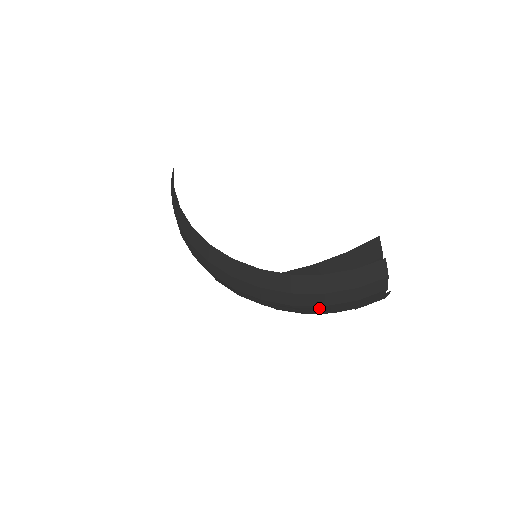
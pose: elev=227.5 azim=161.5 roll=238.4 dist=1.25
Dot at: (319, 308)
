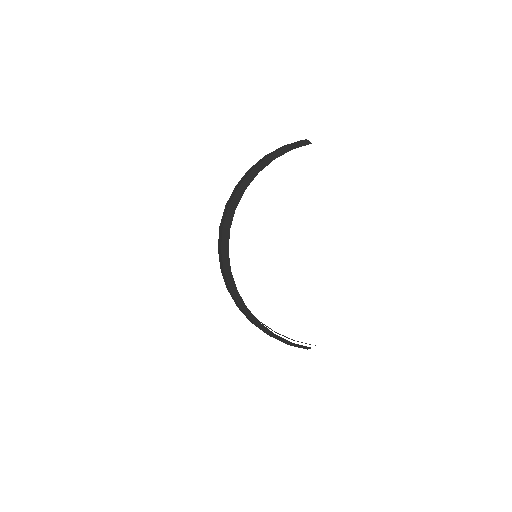
Dot at: occluded
